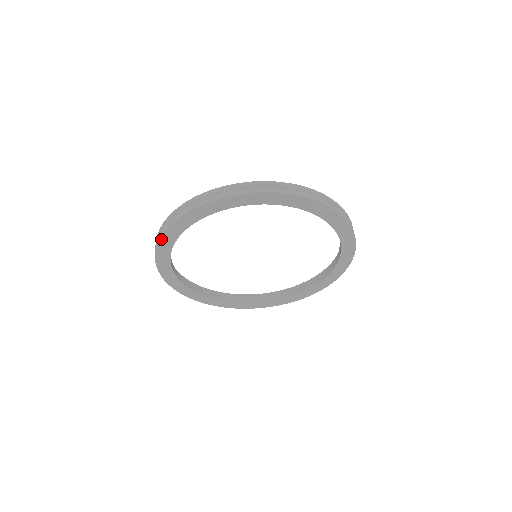
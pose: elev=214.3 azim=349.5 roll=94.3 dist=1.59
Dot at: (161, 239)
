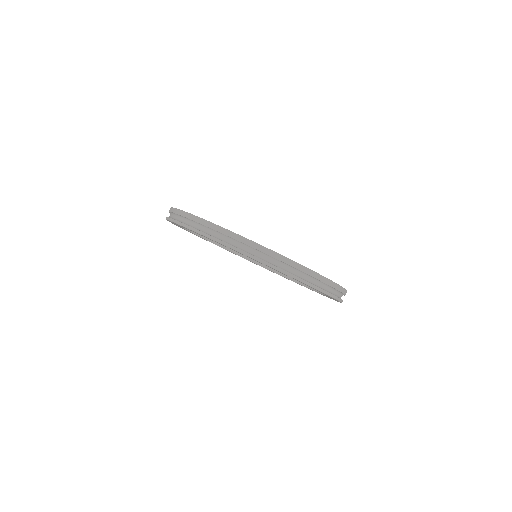
Dot at: (174, 222)
